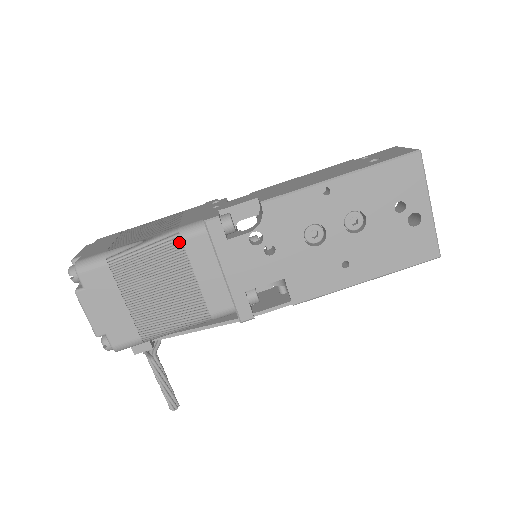
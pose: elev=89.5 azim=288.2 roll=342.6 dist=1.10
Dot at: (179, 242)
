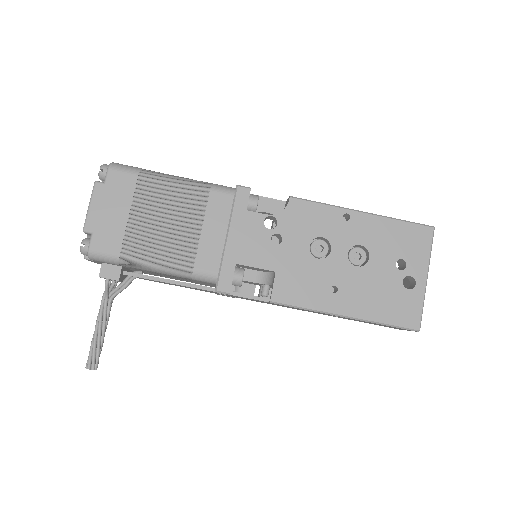
Dot at: (207, 191)
